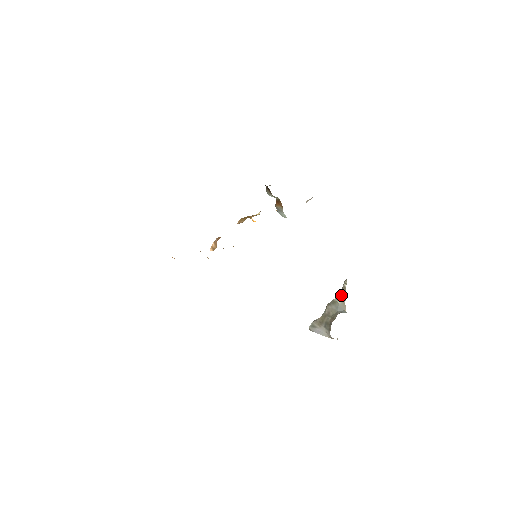
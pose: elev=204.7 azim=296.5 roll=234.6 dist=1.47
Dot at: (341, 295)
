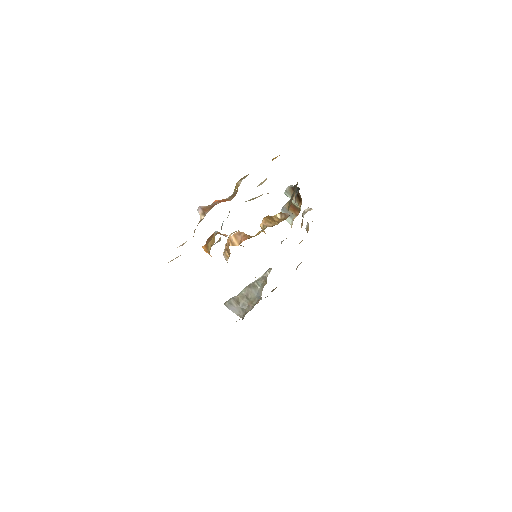
Dot at: (263, 282)
